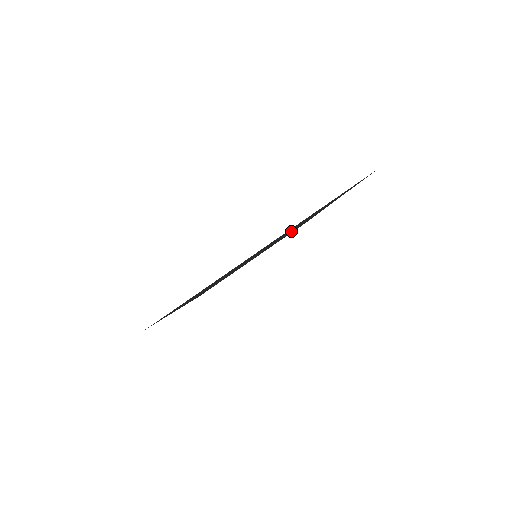
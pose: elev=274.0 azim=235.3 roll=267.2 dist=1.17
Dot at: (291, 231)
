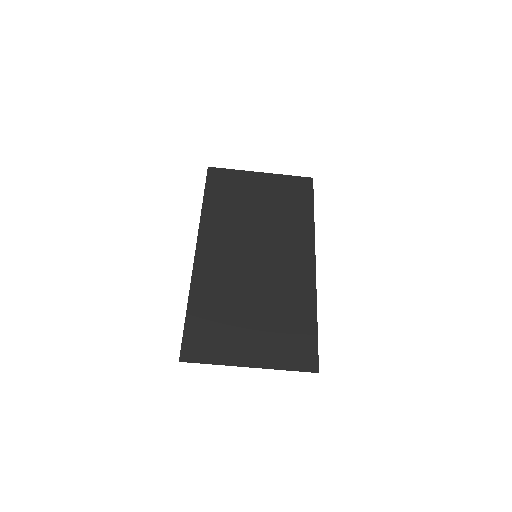
Dot at: (286, 257)
